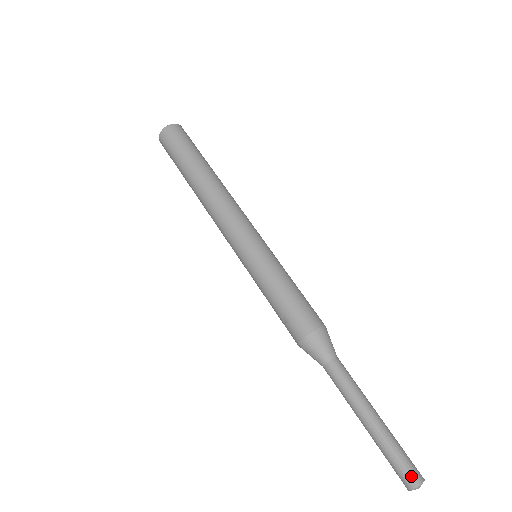
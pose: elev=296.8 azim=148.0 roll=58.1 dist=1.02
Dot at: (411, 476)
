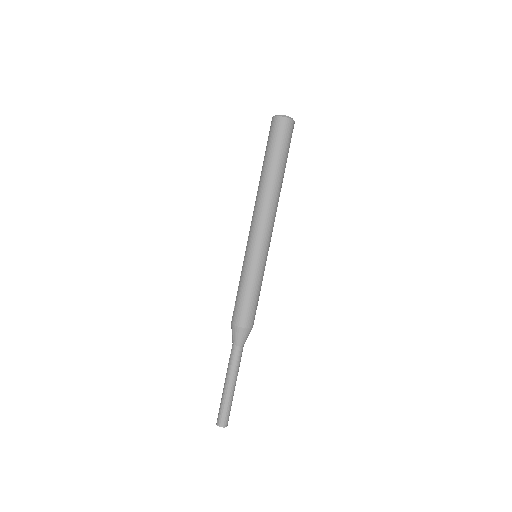
Dot at: (219, 420)
